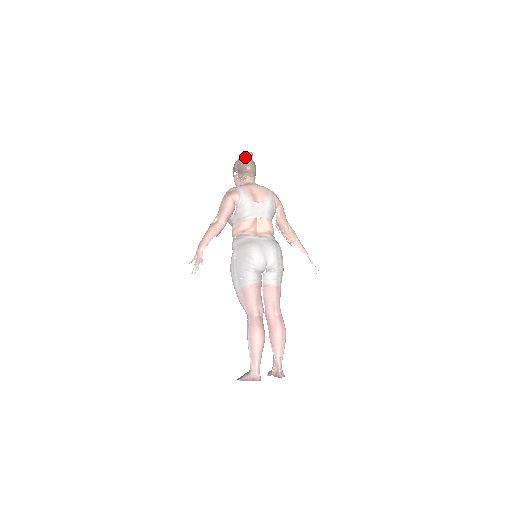
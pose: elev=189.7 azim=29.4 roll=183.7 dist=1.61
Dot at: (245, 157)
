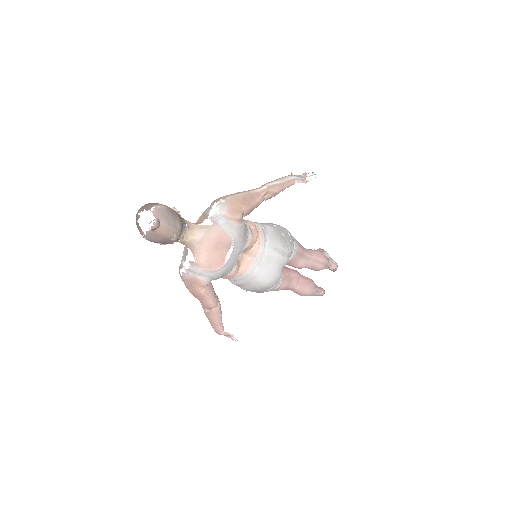
Dot at: (152, 232)
